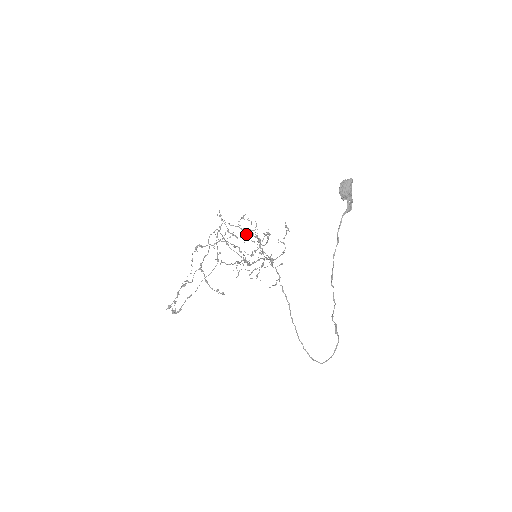
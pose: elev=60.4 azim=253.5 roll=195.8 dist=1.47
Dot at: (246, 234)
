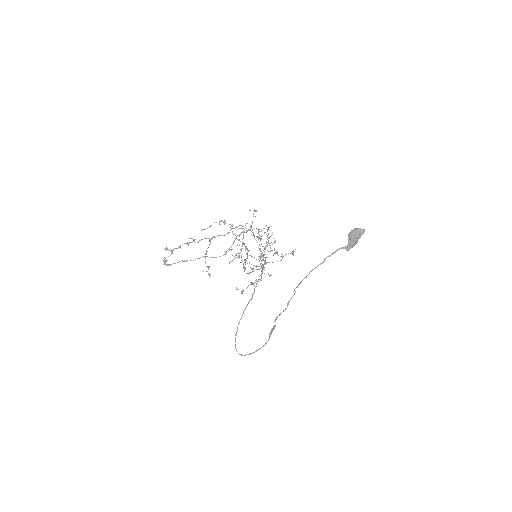
Dot at: (261, 238)
